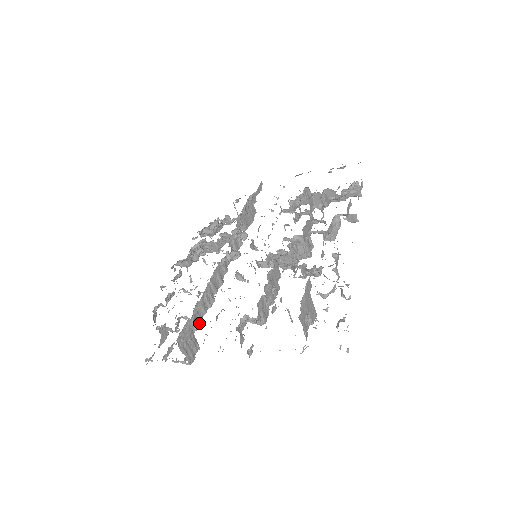
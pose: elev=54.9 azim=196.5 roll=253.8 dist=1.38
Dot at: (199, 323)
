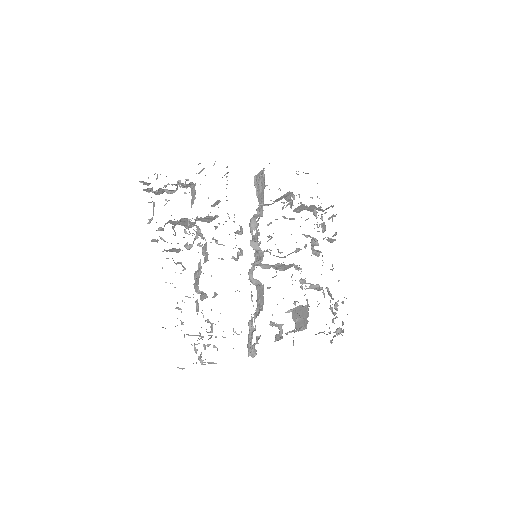
Dot at: occluded
